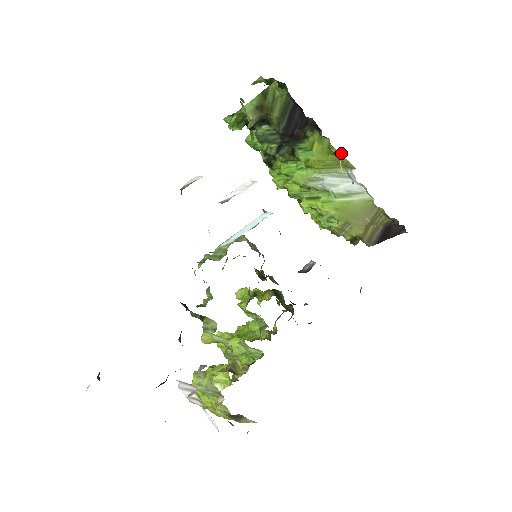
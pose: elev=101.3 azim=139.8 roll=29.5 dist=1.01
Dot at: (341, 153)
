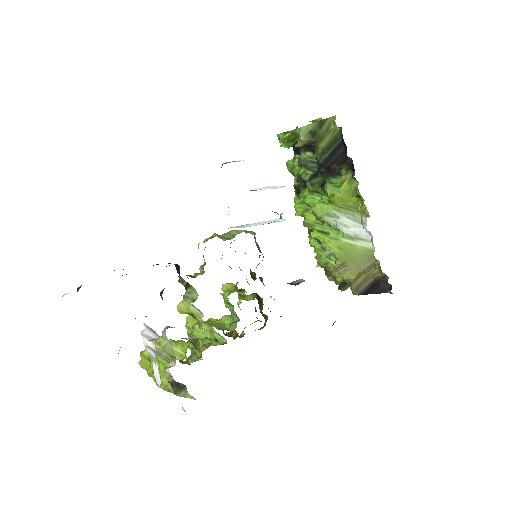
Dot at: (363, 199)
